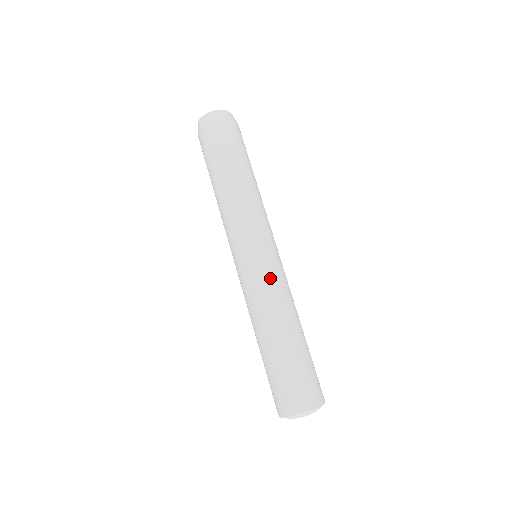
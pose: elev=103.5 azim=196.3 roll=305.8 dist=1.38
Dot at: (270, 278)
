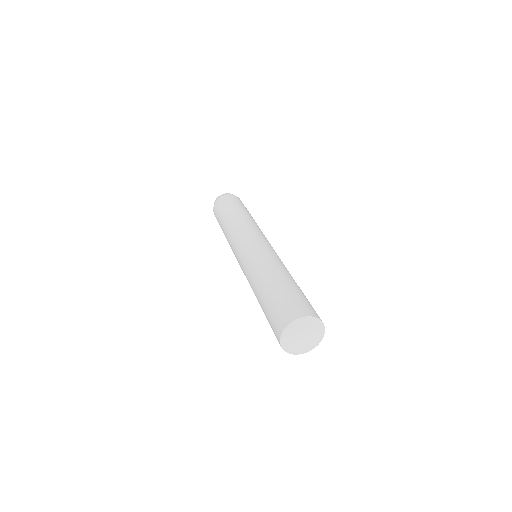
Dot at: (260, 252)
